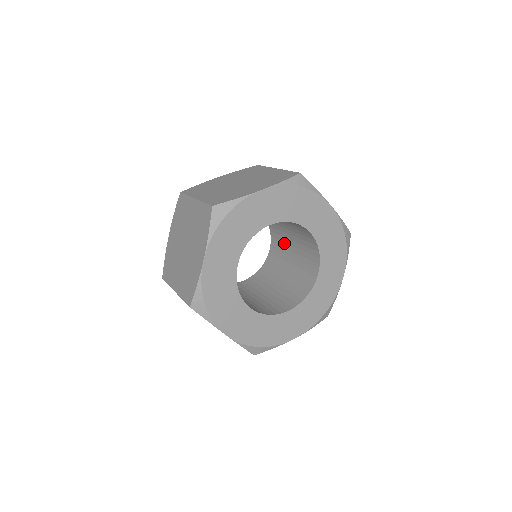
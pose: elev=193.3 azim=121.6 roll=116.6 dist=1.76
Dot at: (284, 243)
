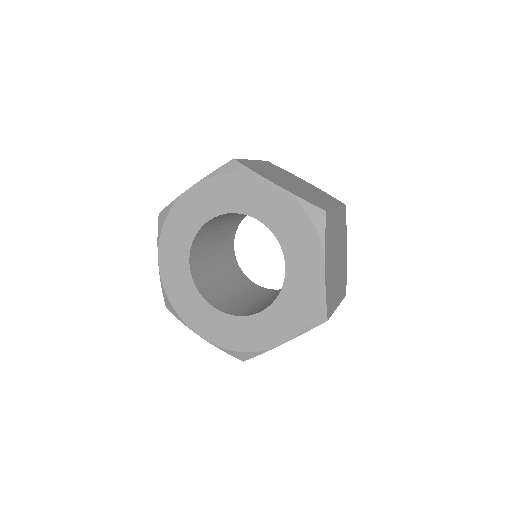
Dot at: occluded
